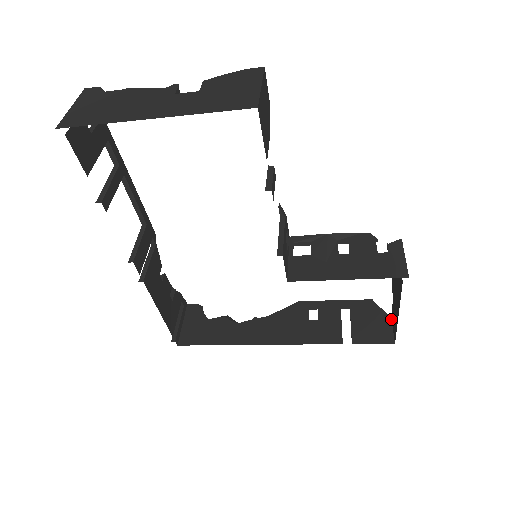
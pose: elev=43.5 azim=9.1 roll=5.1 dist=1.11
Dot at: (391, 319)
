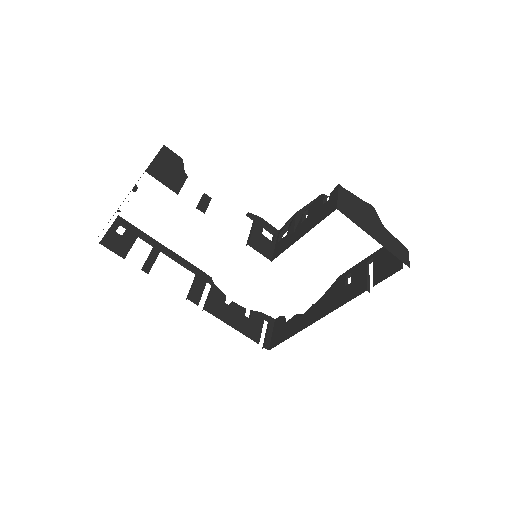
Dot at: occluded
